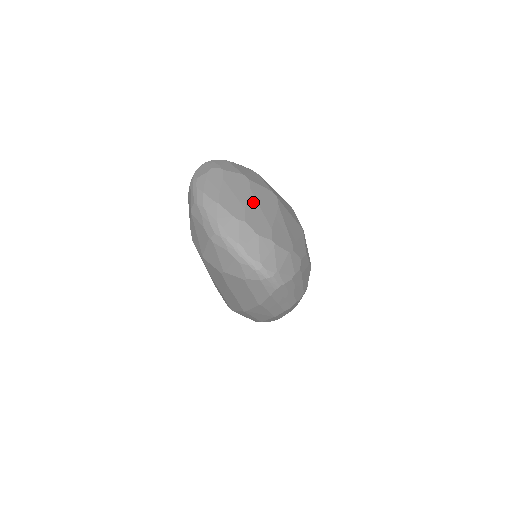
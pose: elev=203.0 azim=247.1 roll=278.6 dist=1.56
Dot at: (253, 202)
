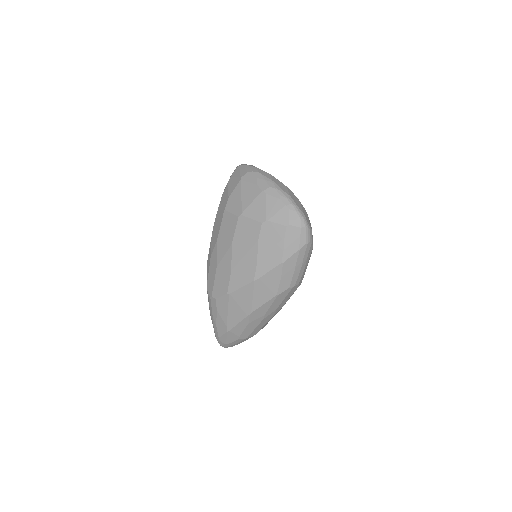
Dot at: occluded
